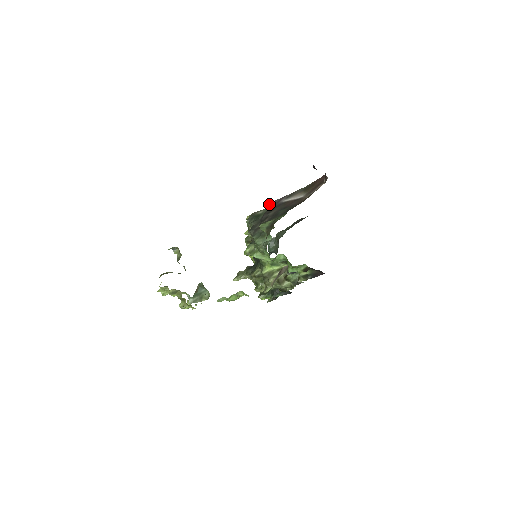
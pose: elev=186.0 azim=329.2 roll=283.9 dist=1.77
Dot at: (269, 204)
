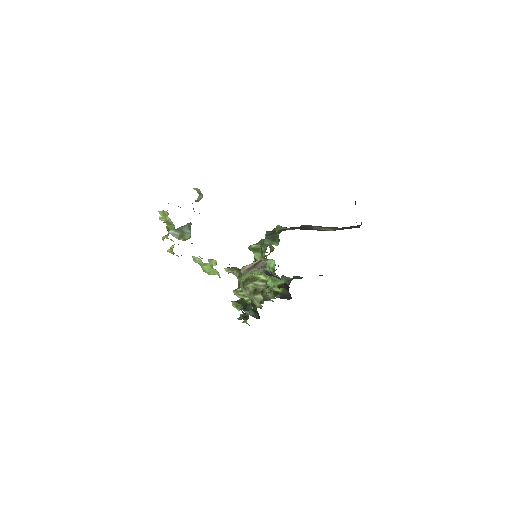
Dot at: (302, 225)
